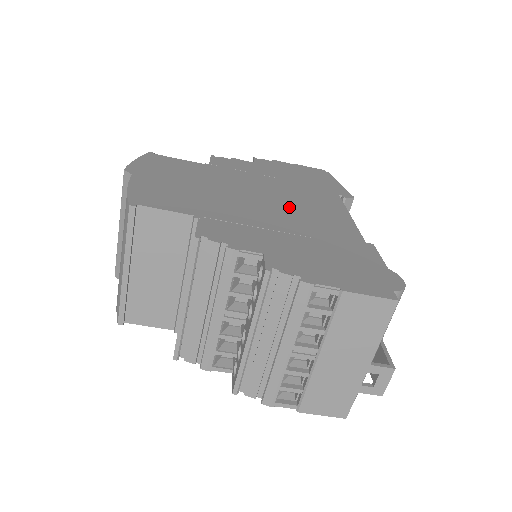
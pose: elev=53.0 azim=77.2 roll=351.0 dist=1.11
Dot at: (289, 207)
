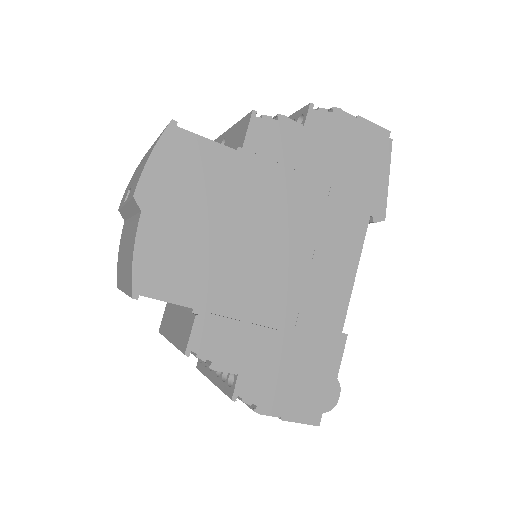
Dot at: (298, 266)
